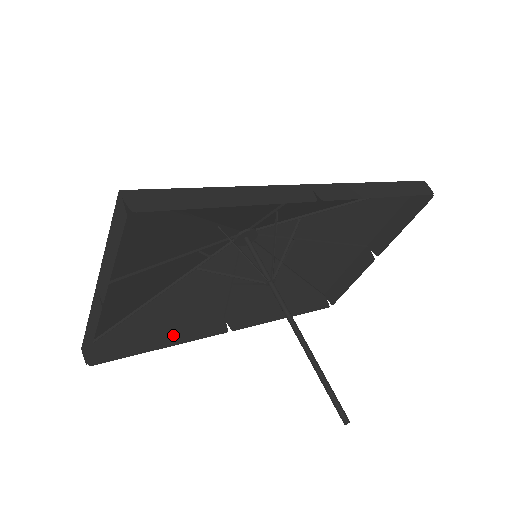
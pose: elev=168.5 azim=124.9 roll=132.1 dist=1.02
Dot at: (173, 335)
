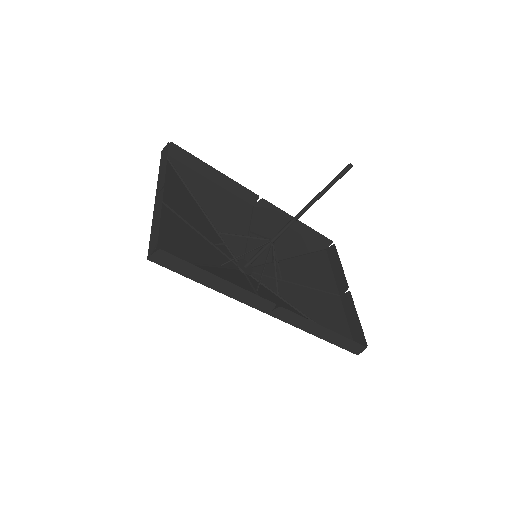
Dot at: (226, 290)
